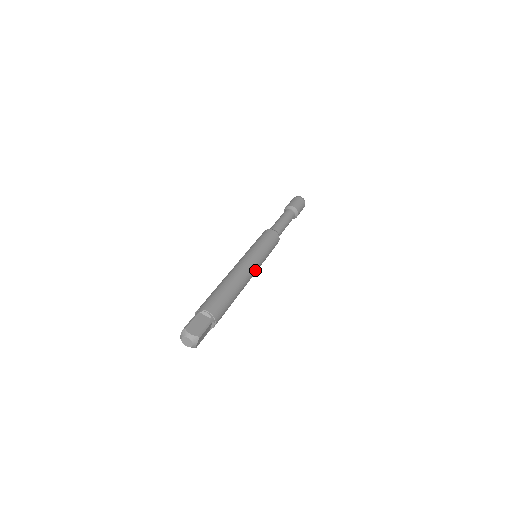
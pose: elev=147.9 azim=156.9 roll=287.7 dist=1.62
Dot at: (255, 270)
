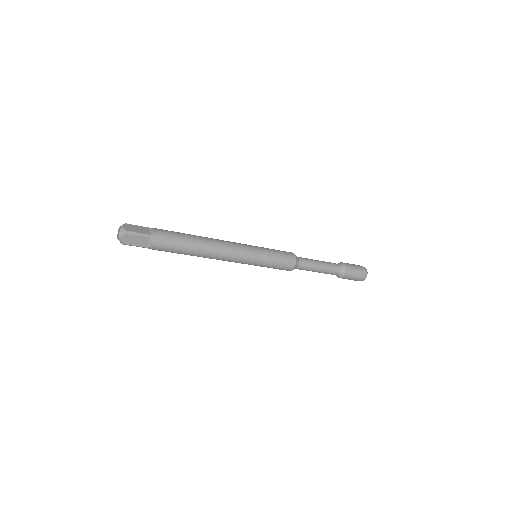
Dot at: (237, 243)
